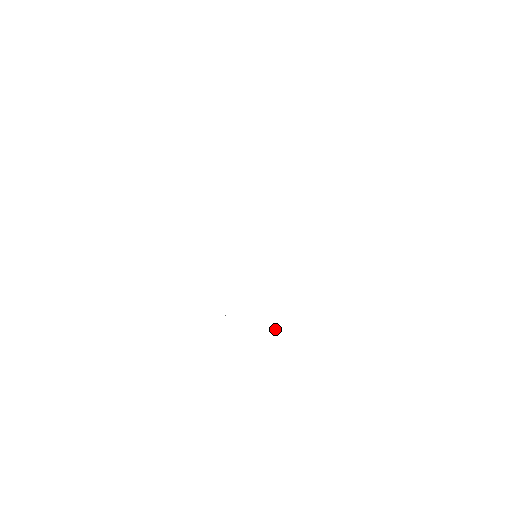
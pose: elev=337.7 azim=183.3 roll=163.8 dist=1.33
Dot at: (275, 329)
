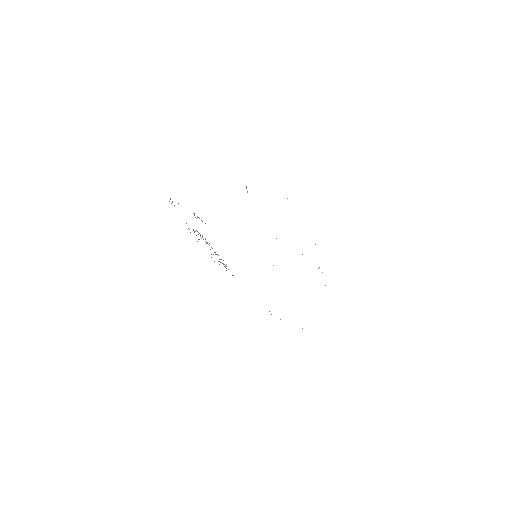
Dot at: (222, 263)
